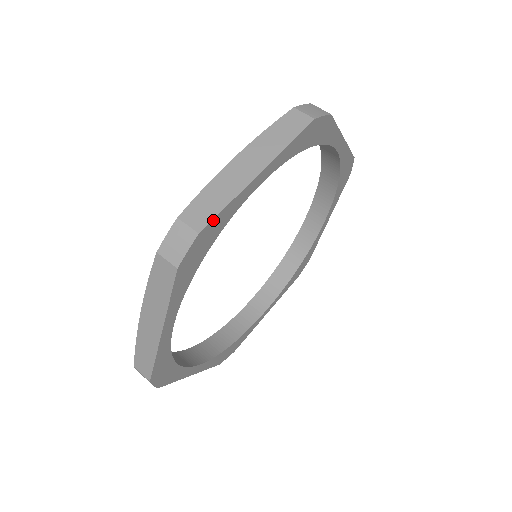
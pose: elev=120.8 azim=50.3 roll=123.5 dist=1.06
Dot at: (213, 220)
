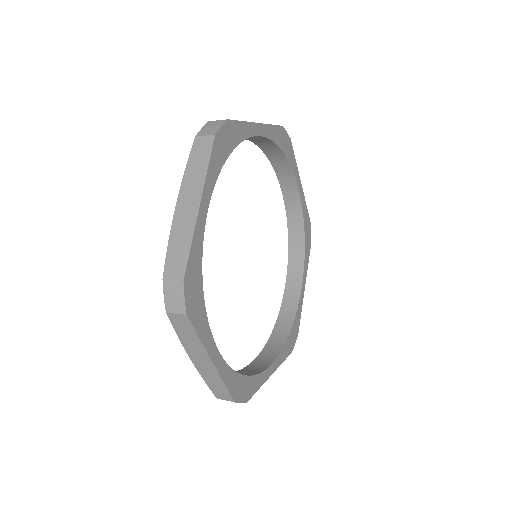
Dot at: (293, 150)
